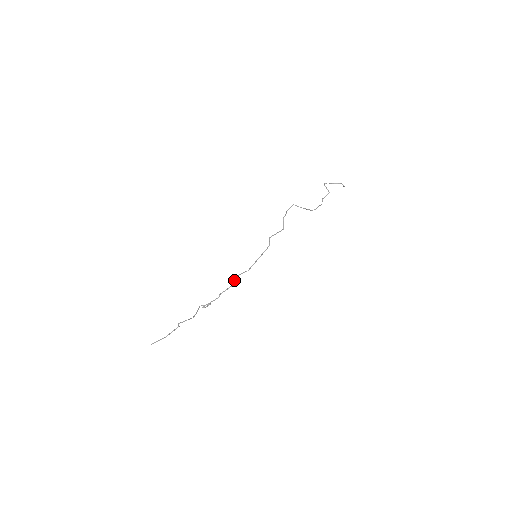
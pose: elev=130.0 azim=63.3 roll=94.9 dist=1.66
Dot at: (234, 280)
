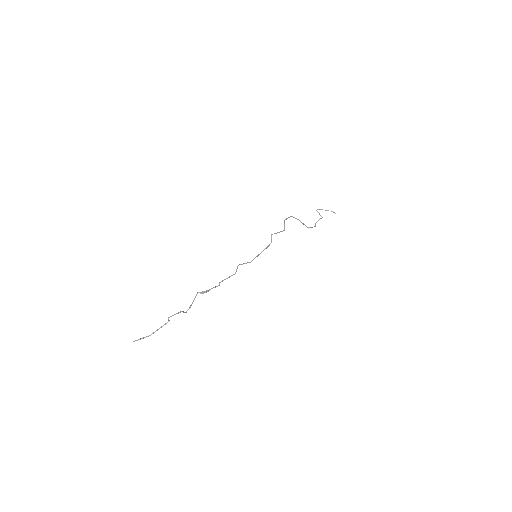
Dot at: (236, 269)
